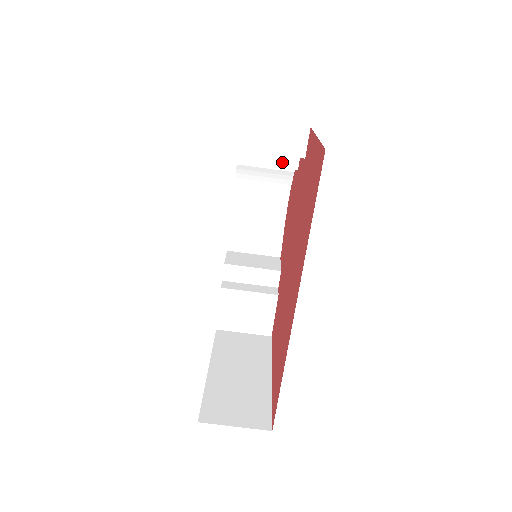
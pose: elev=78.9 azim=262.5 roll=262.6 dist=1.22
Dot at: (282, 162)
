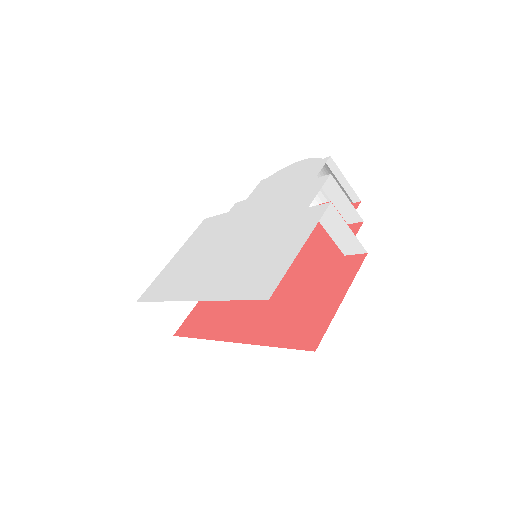
Dot at: (344, 212)
